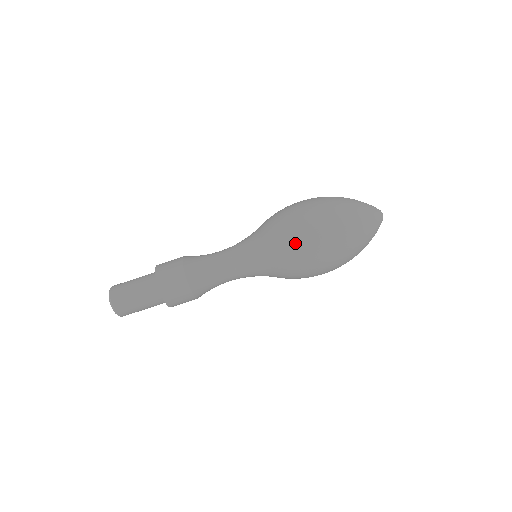
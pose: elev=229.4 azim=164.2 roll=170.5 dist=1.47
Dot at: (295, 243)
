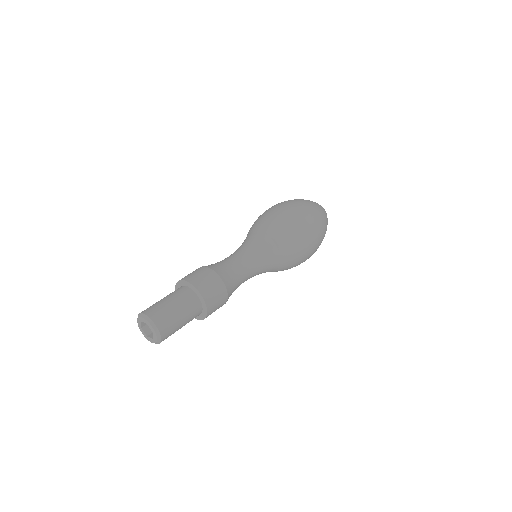
Dot at: (301, 239)
